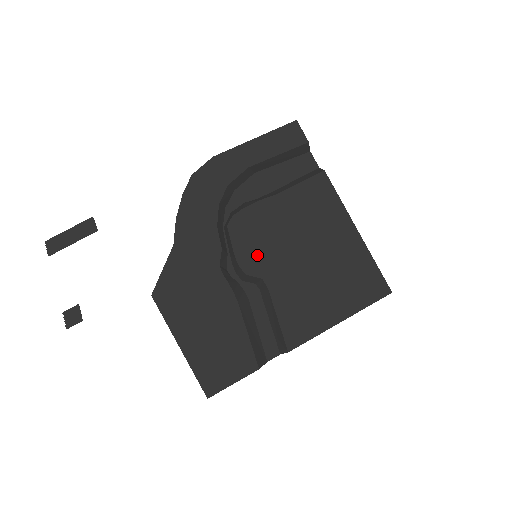
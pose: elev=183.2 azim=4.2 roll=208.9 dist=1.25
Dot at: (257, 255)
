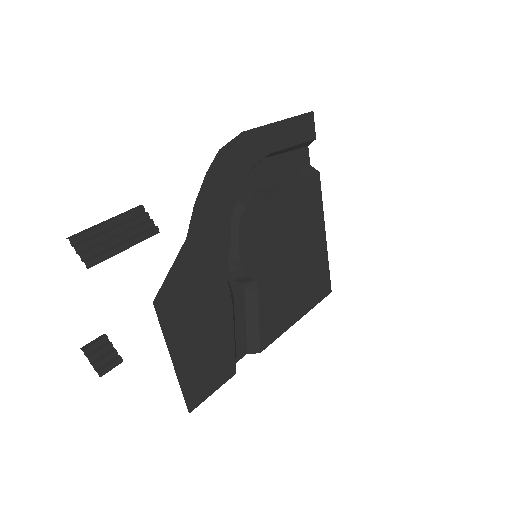
Dot at: (257, 255)
